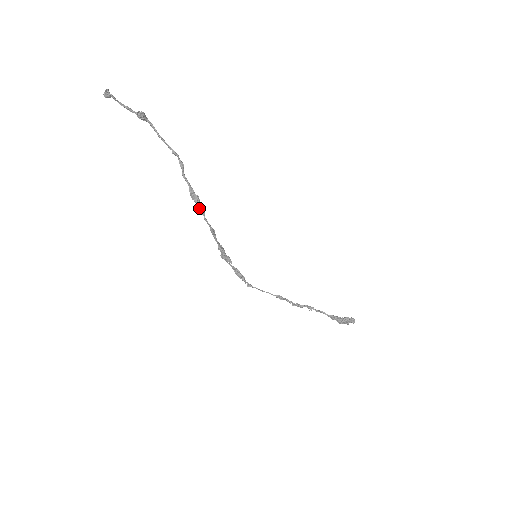
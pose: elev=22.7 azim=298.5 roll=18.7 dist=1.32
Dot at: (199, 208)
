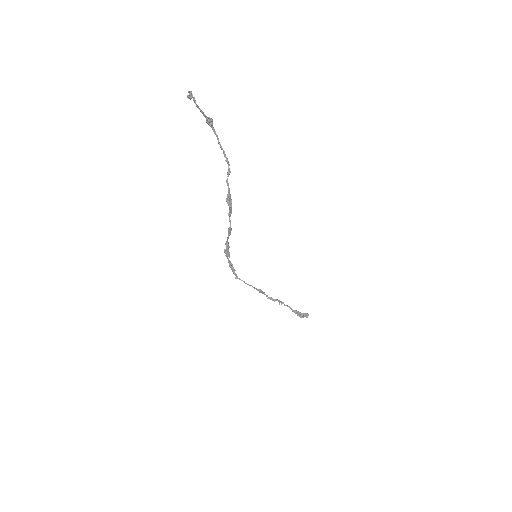
Dot at: (229, 210)
